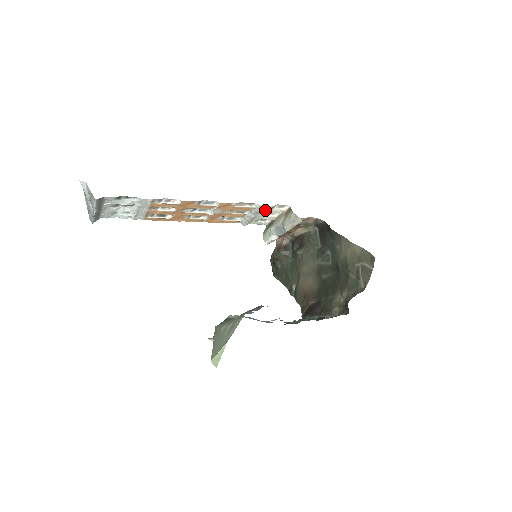
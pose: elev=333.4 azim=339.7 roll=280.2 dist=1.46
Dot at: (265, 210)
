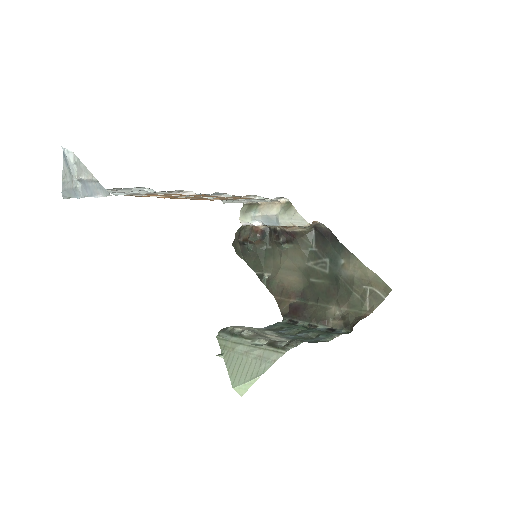
Dot at: occluded
